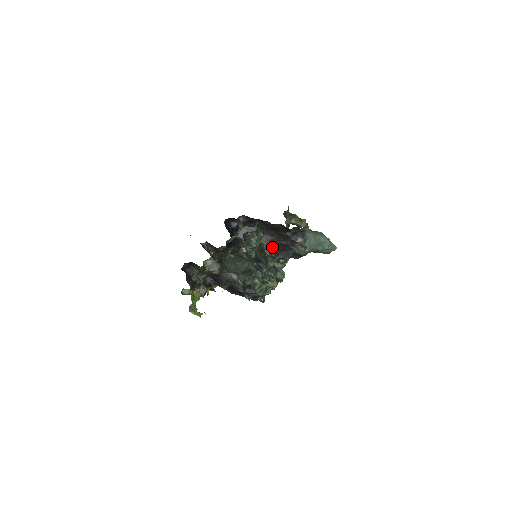
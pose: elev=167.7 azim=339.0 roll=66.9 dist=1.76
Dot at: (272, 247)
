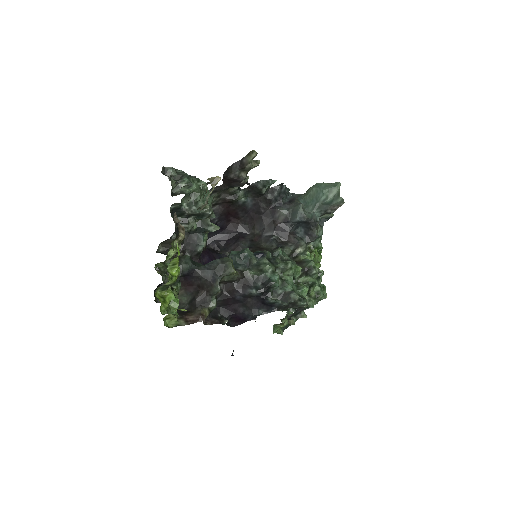
Dot at: (271, 239)
